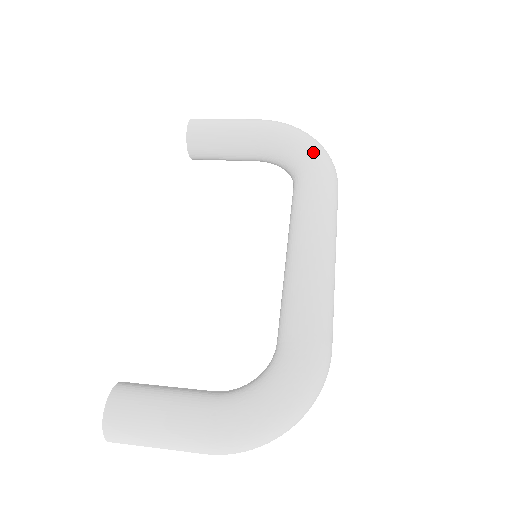
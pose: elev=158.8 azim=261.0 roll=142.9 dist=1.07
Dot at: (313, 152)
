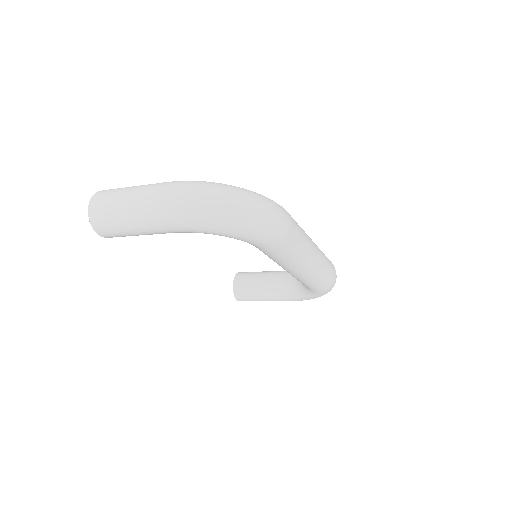
Dot at: occluded
